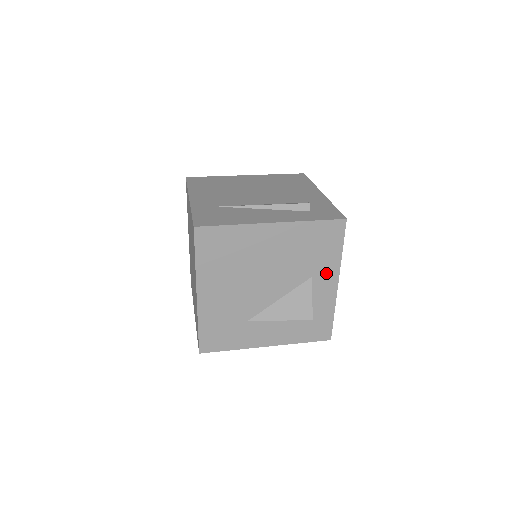
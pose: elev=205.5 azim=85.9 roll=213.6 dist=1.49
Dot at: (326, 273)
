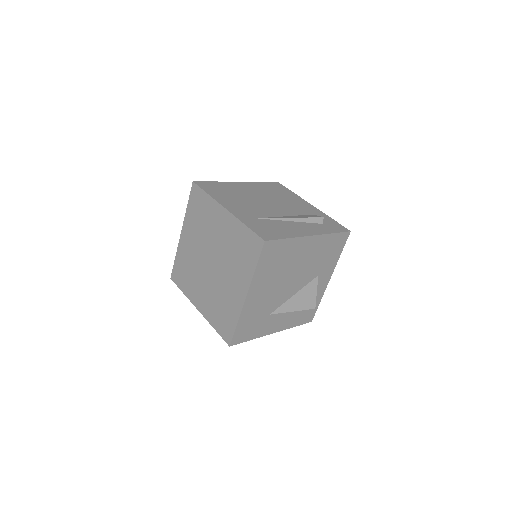
Dot at: (327, 272)
